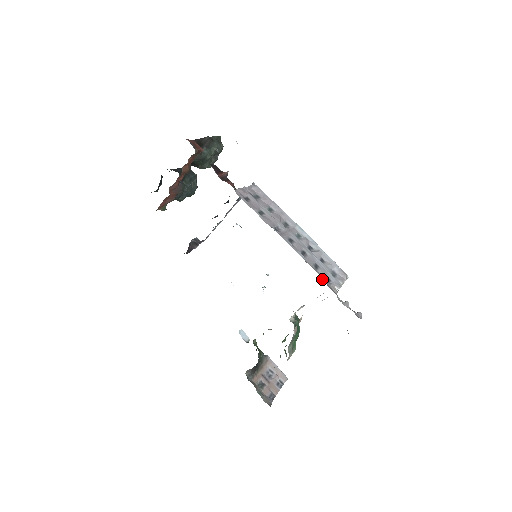
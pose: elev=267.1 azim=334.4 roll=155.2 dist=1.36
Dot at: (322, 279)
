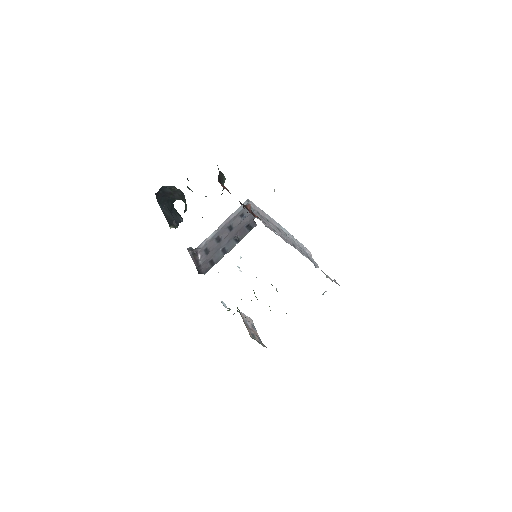
Dot at: occluded
